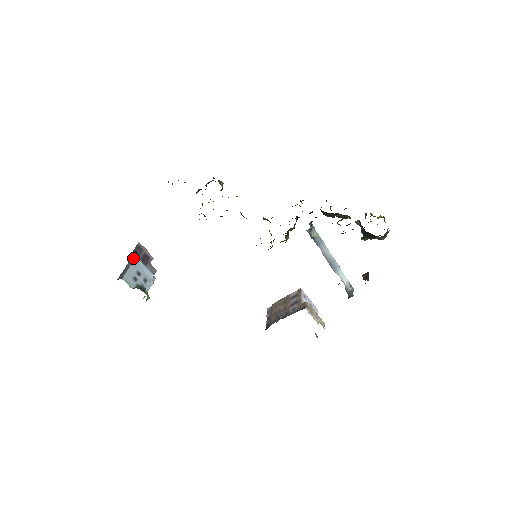
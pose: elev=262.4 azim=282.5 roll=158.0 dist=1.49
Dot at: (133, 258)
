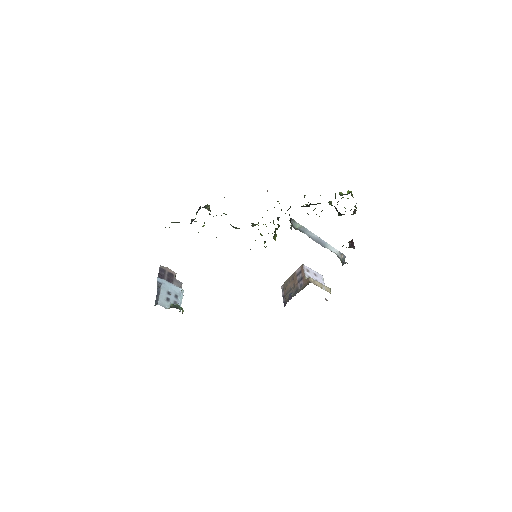
Dot at: (160, 282)
